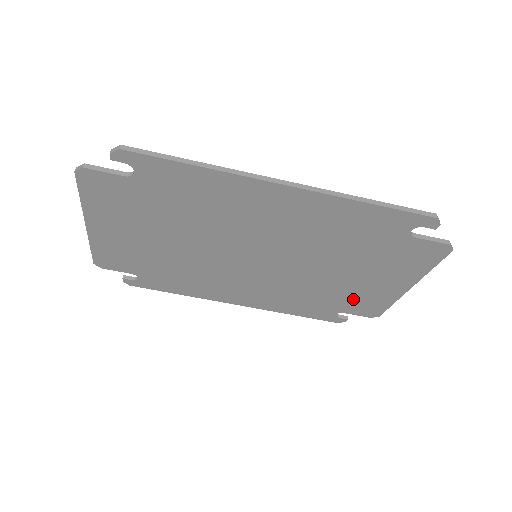
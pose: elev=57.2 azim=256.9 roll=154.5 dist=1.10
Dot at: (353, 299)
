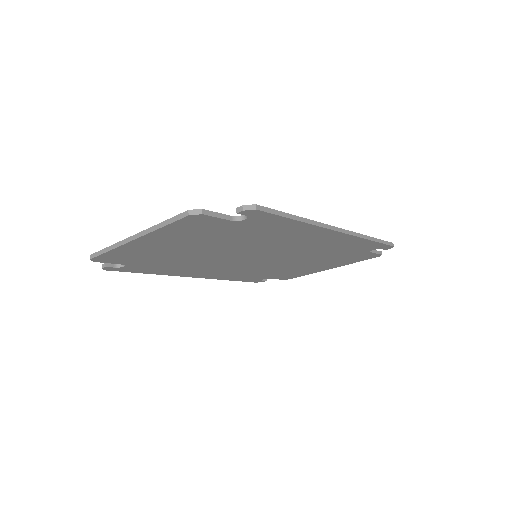
Dot at: (288, 273)
